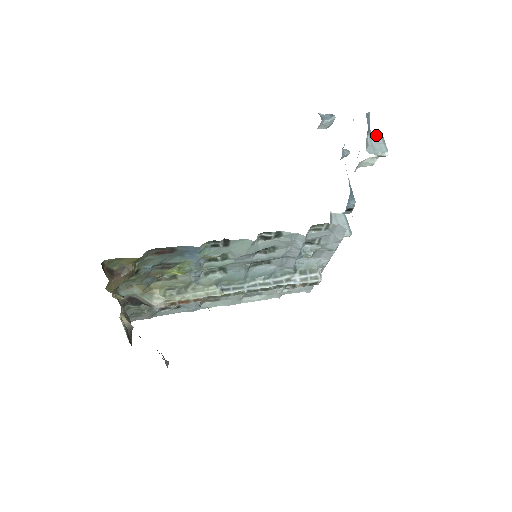
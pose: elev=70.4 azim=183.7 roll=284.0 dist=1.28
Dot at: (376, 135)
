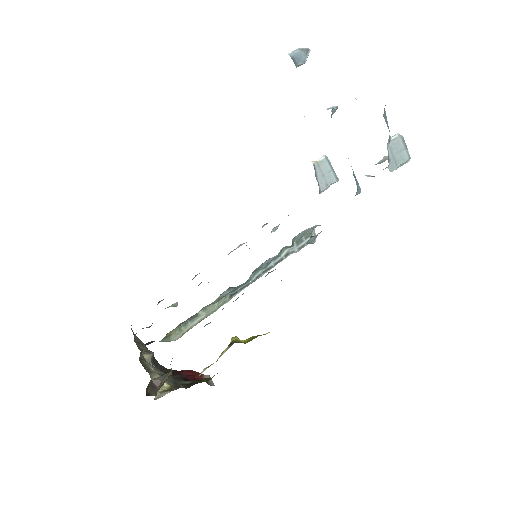
Dot at: (396, 139)
